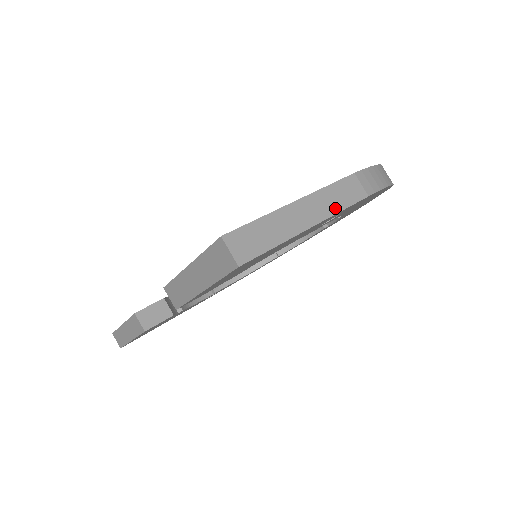
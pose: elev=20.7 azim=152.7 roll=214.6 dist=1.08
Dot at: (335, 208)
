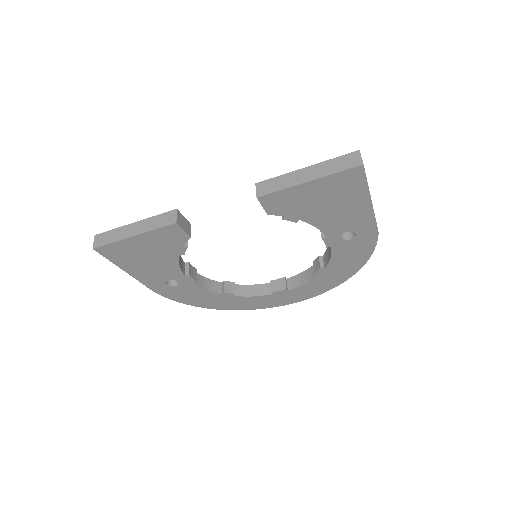
Dot at: (374, 213)
